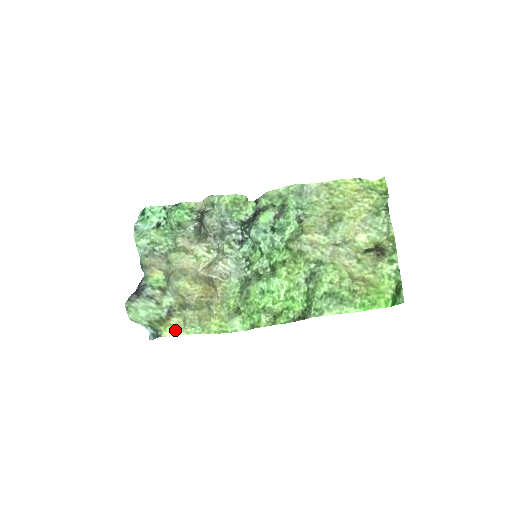
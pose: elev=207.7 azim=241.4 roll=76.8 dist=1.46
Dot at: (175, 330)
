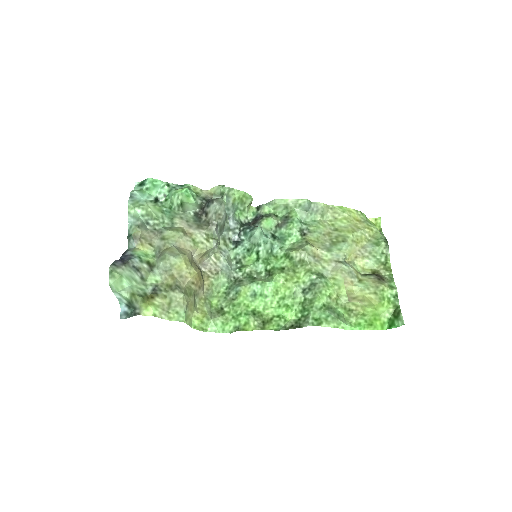
Dot at: (158, 311)
